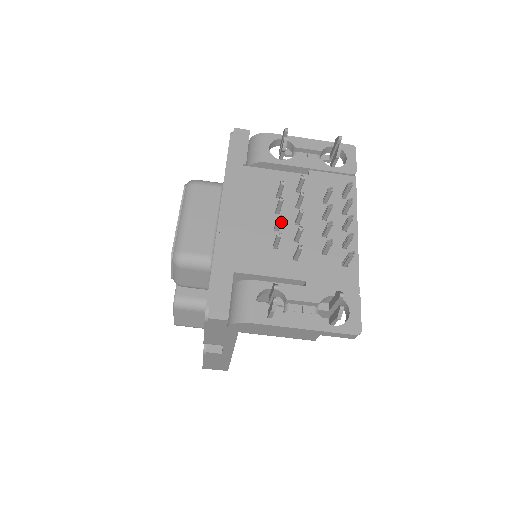
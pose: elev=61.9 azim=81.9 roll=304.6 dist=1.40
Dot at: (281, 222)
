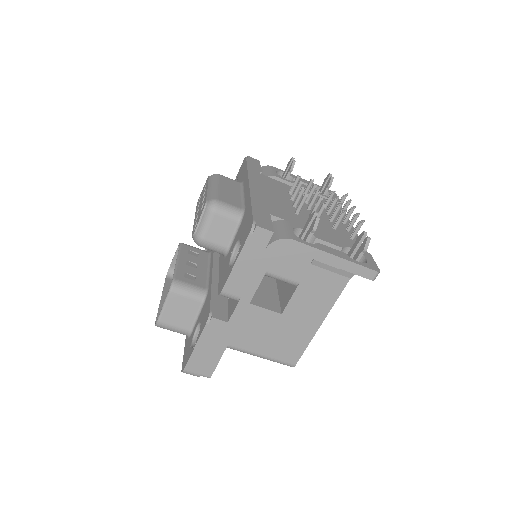
Dot at: occluded
